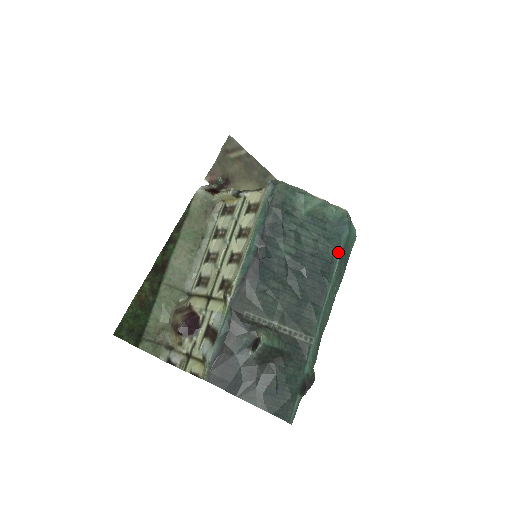
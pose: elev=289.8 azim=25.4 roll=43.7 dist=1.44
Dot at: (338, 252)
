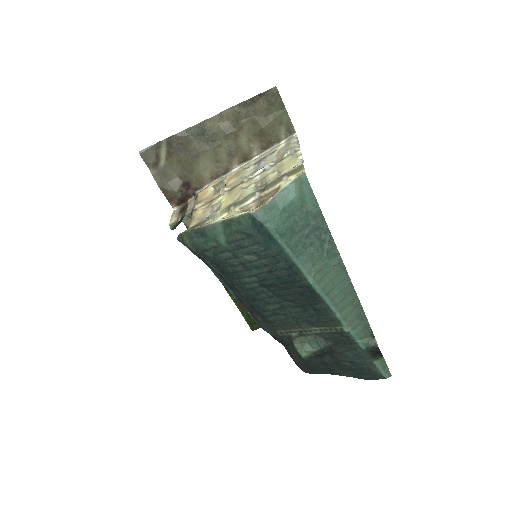
Dot at: (286, 255)
